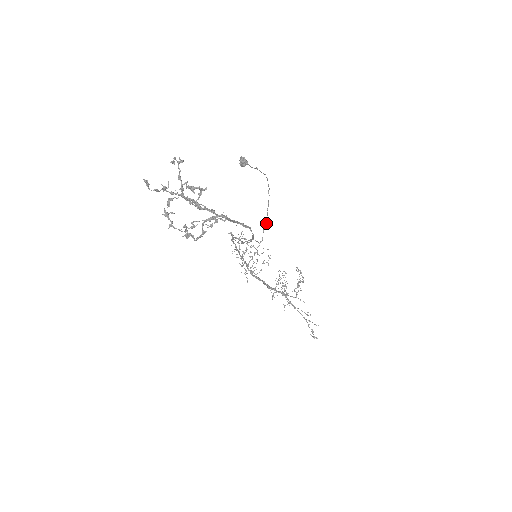
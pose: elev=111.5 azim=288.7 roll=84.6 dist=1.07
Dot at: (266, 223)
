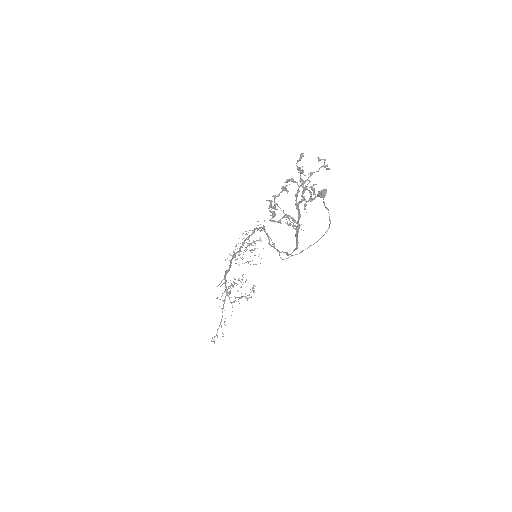
Dot at: occluded
